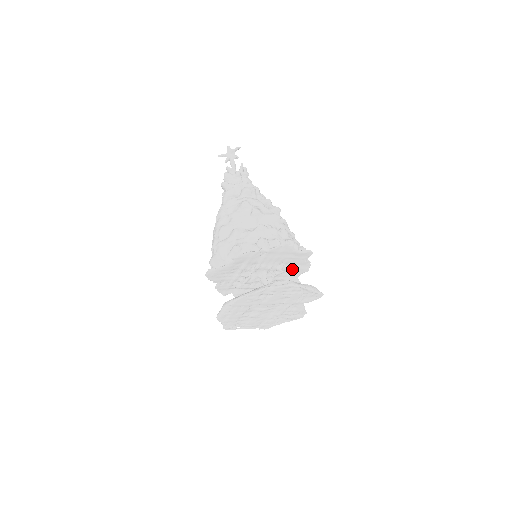
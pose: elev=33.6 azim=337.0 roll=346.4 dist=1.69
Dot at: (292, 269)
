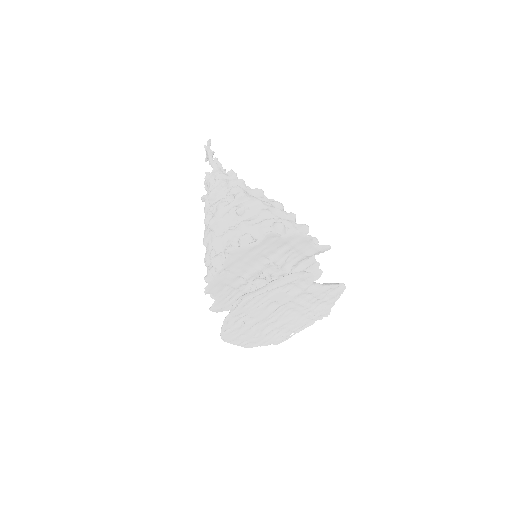
Dot at: (290, 249)
